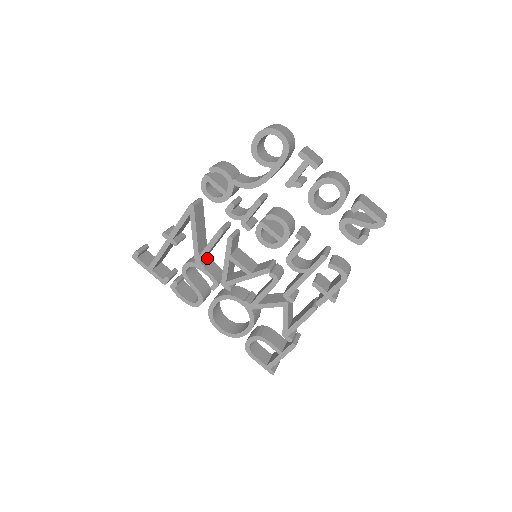
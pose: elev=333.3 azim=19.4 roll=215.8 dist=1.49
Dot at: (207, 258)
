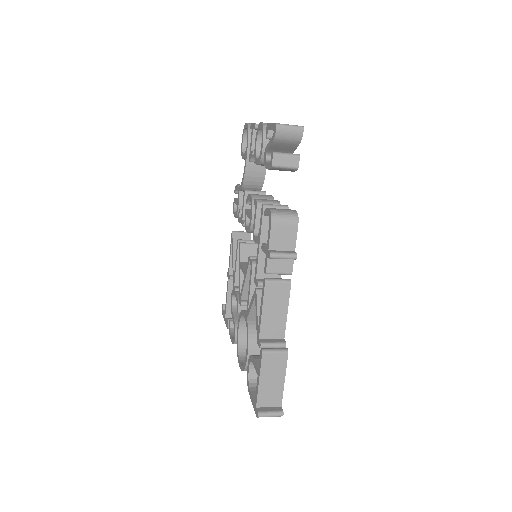
Dot at: occluded
